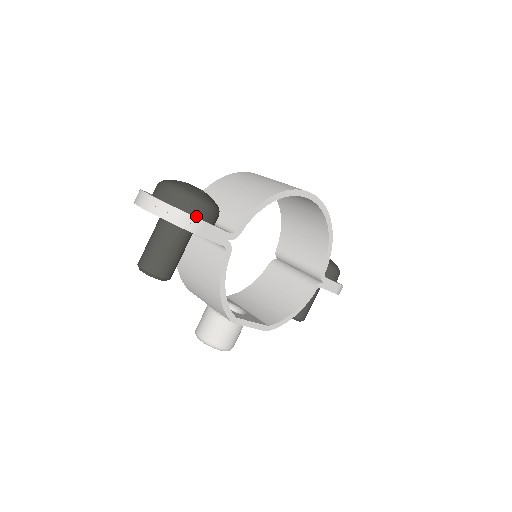
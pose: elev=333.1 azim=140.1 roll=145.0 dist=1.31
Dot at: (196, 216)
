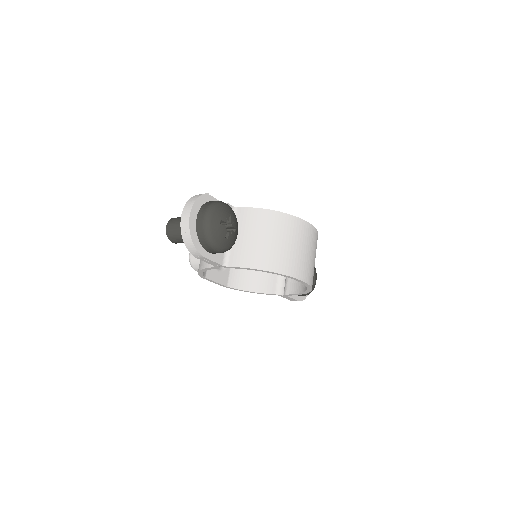
Dot at: (206, 249)
